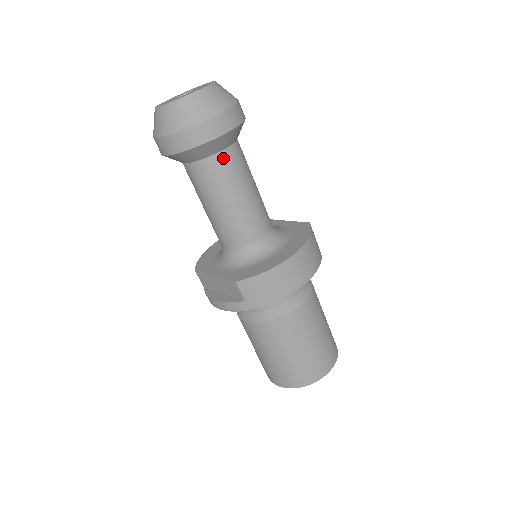
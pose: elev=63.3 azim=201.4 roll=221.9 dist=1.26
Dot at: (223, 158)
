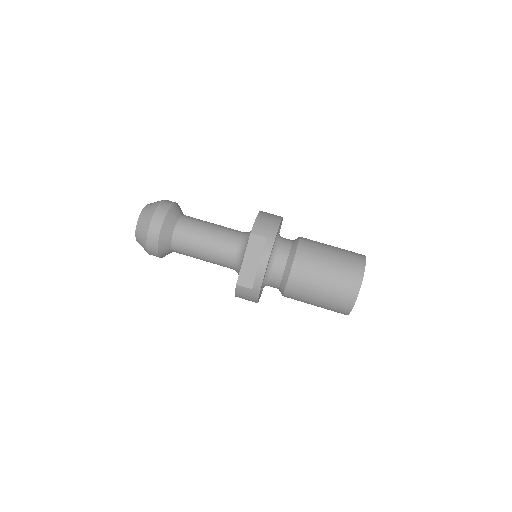
Dot at: (185, 217)
